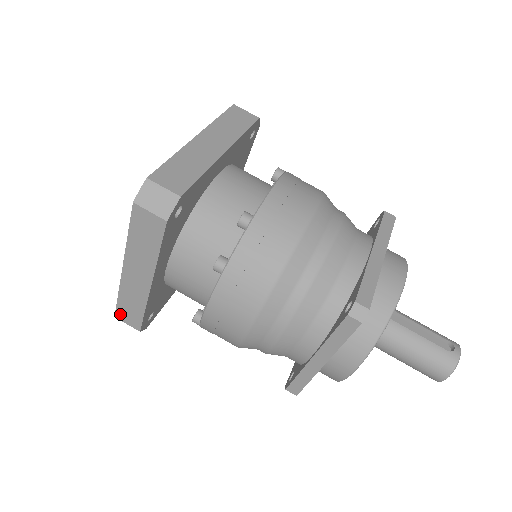
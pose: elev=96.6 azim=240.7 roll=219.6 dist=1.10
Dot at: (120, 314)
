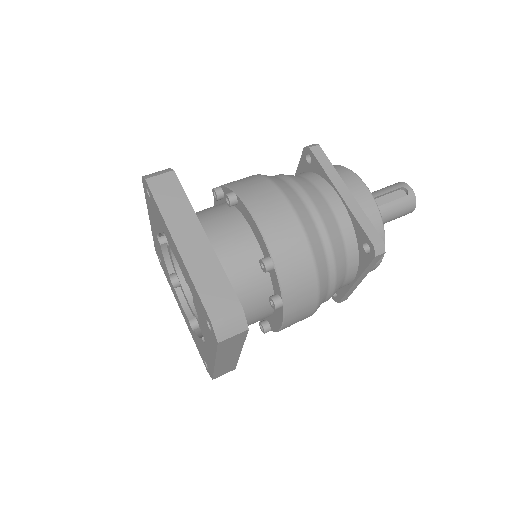
Dot at: (217, 376)
